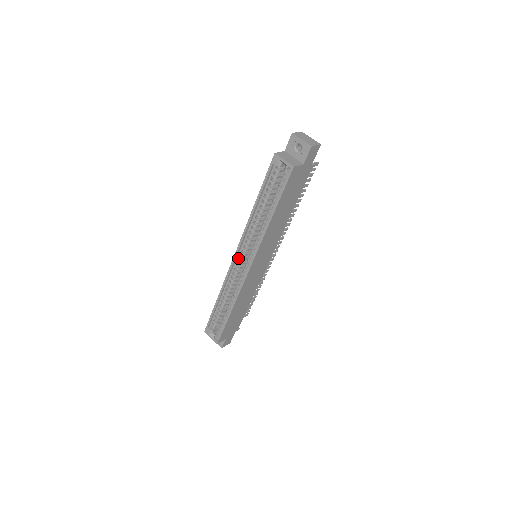
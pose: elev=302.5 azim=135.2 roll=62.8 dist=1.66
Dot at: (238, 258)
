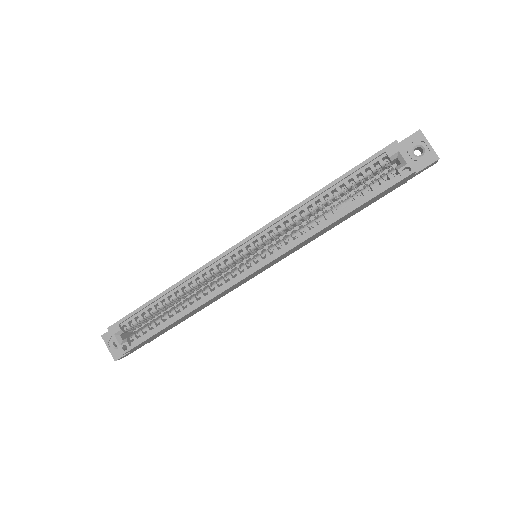
Dot at: (242, 248)
